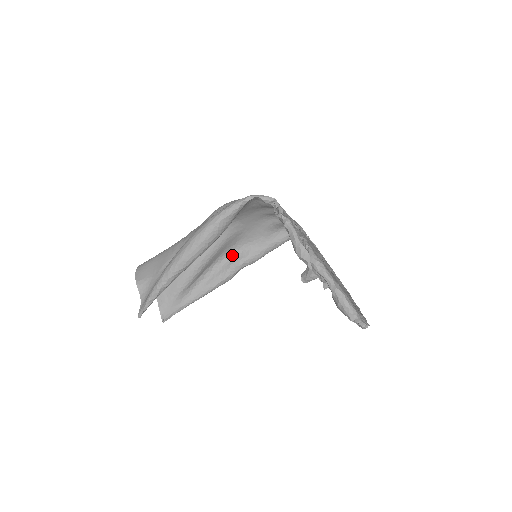
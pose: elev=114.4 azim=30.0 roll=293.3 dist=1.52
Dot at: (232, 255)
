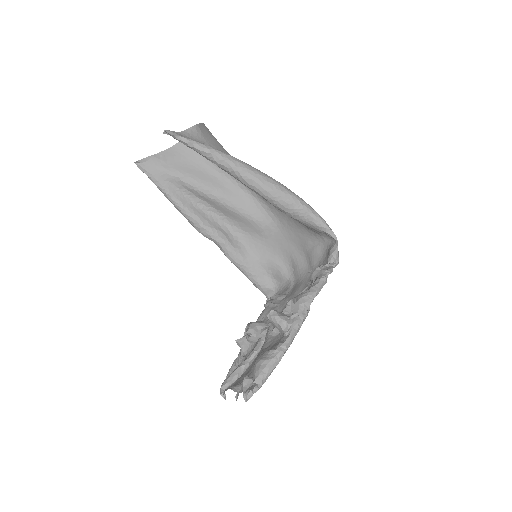
Dot at: (230, 230)
